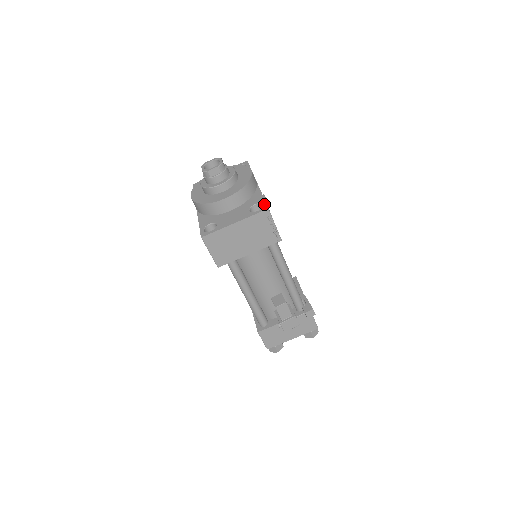
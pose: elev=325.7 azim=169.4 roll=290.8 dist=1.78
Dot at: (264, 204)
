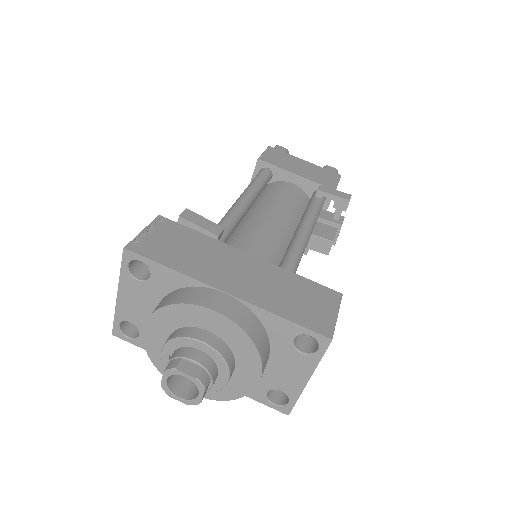
Dot at: (312, 335)
